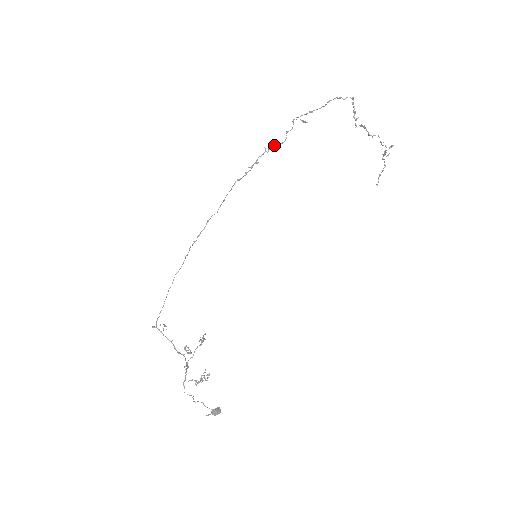
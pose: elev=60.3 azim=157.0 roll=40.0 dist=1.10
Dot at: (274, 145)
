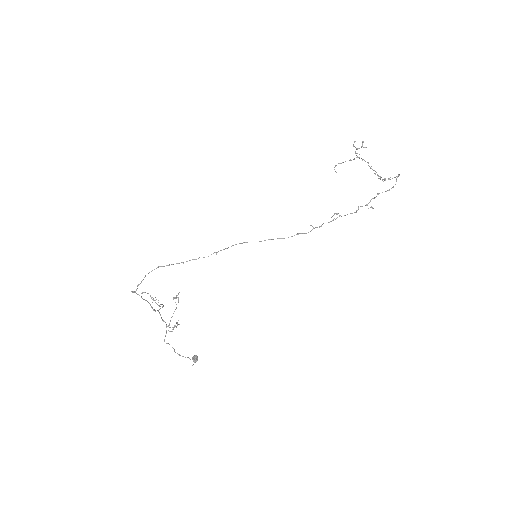
Dot at: (341, 216)
